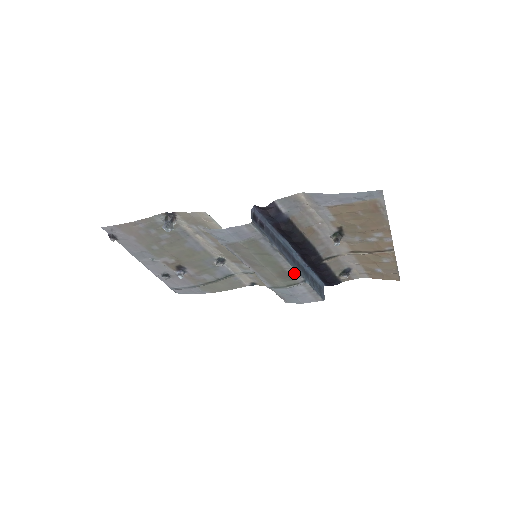
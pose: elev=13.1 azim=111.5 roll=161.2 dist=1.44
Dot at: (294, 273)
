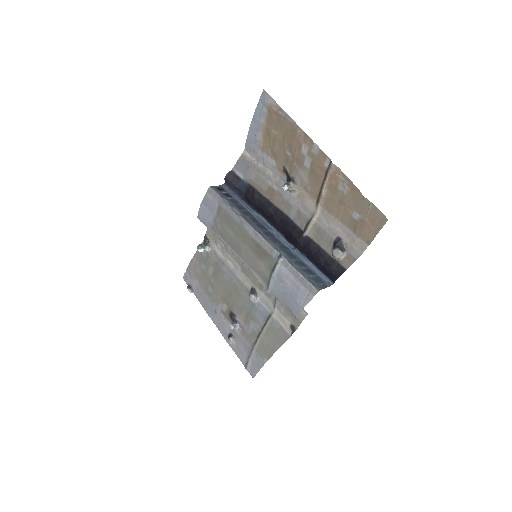
Dot at: (266, 245)
